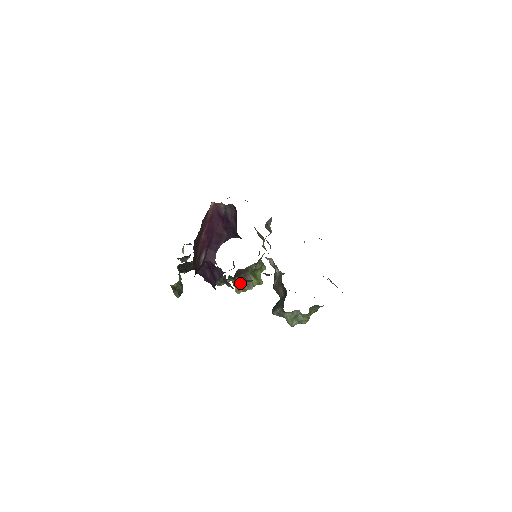
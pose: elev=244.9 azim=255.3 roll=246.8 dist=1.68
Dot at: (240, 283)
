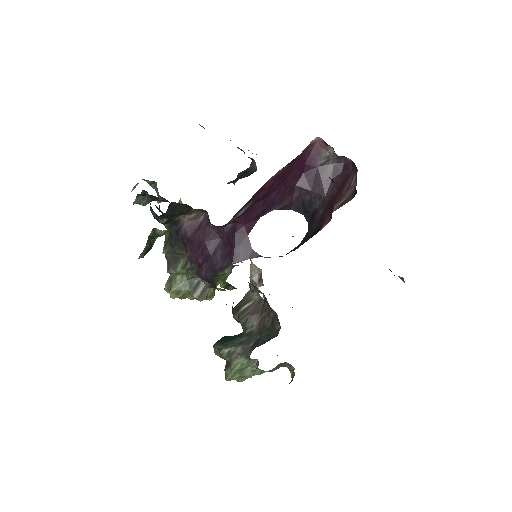
Dot at: (188, 283)
